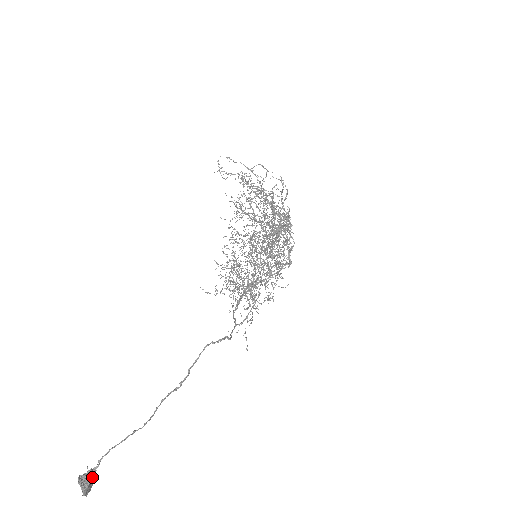
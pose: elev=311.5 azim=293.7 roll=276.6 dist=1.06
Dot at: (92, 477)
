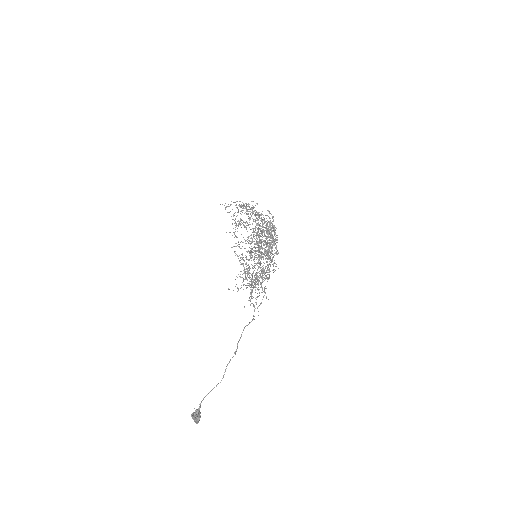
Dot at: (200, 413)
